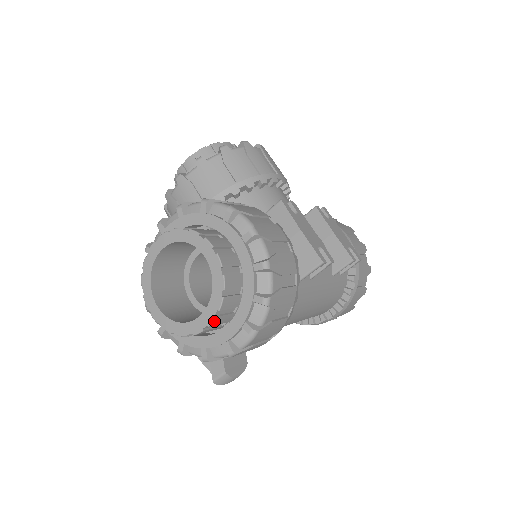
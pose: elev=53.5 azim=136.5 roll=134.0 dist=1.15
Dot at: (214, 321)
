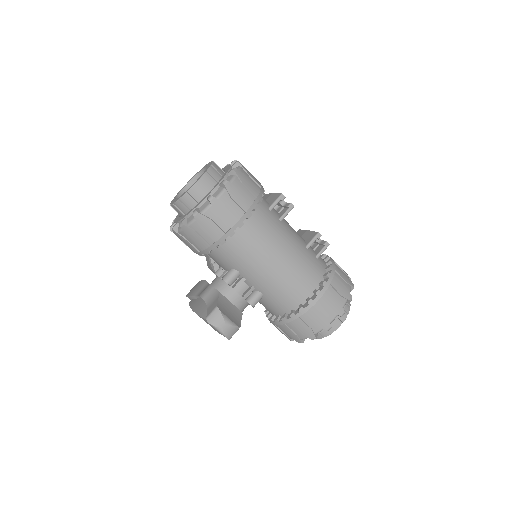
Dot at: (203, 177)
